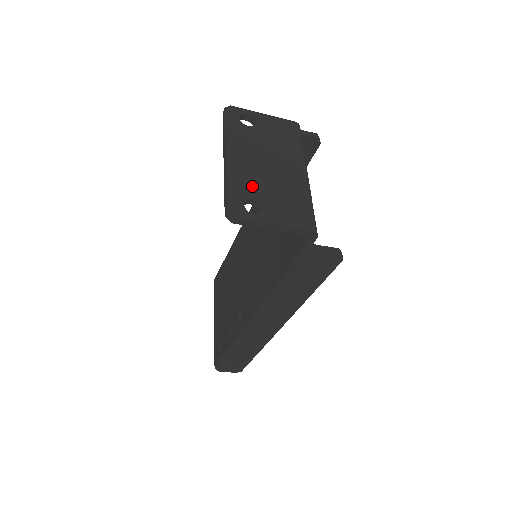
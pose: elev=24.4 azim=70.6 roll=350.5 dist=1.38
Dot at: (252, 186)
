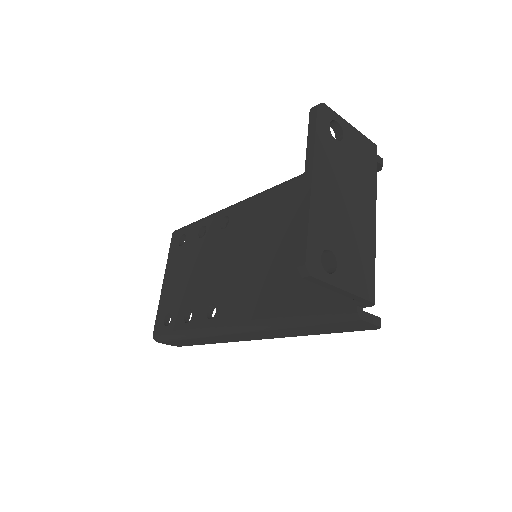
Dot at: (331, 232)
